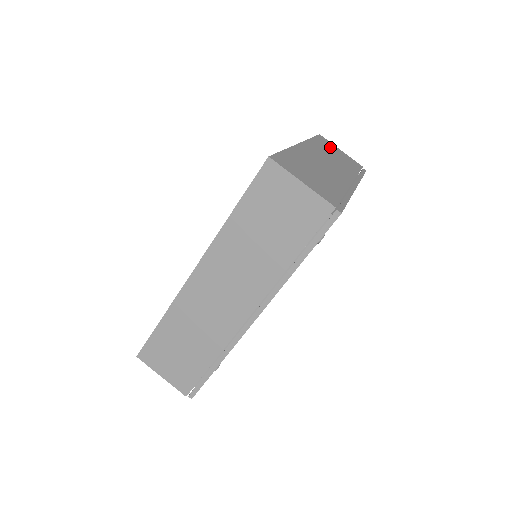
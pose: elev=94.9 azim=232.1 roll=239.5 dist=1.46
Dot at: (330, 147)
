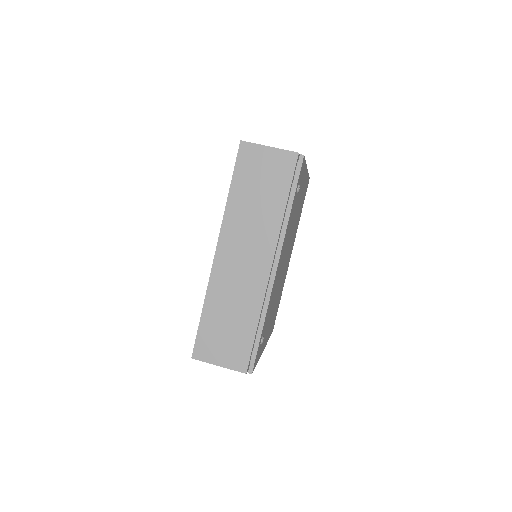
Dot at: occluded
